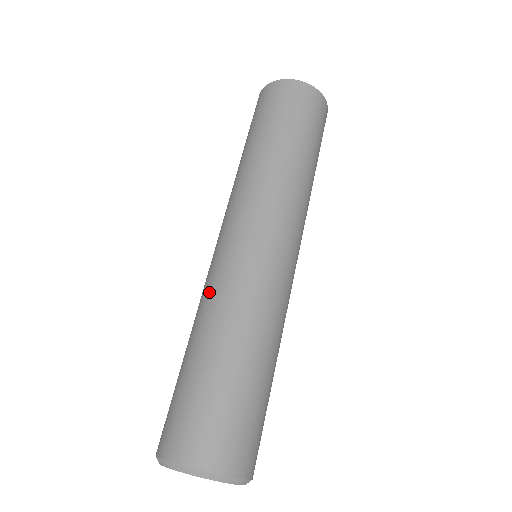
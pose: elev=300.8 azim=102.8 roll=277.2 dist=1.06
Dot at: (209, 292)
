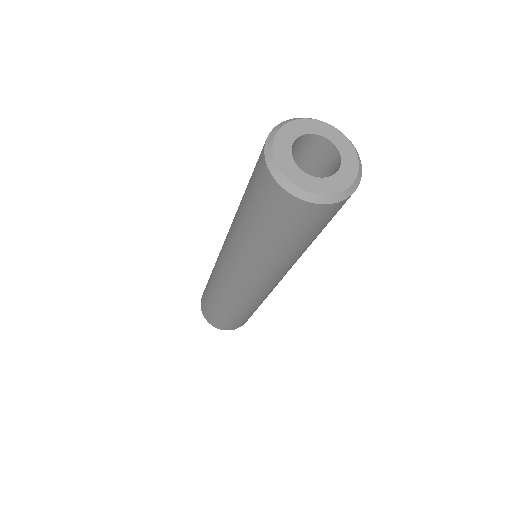
Dot at: (214, 276)
